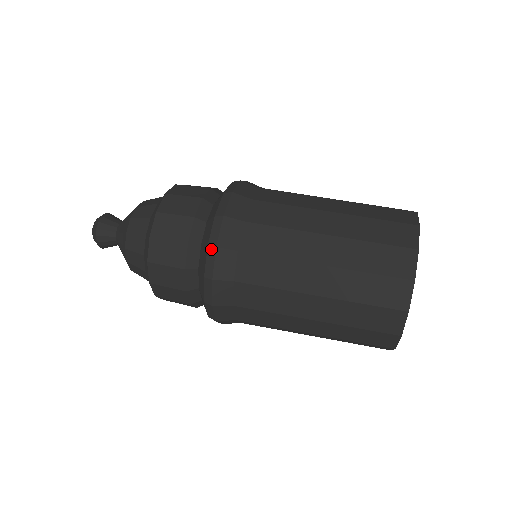
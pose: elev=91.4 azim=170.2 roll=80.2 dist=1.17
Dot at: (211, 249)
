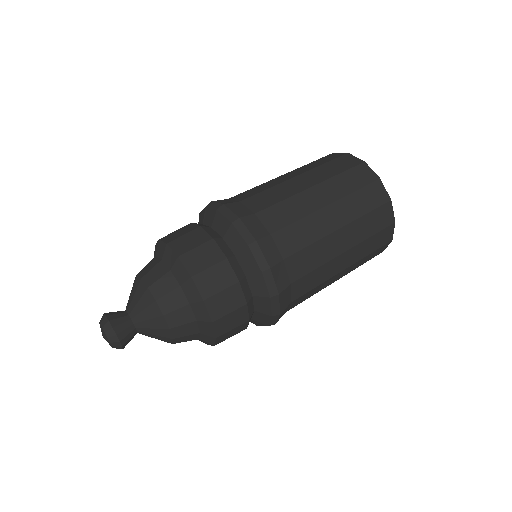
Dot at: (275, 317)
